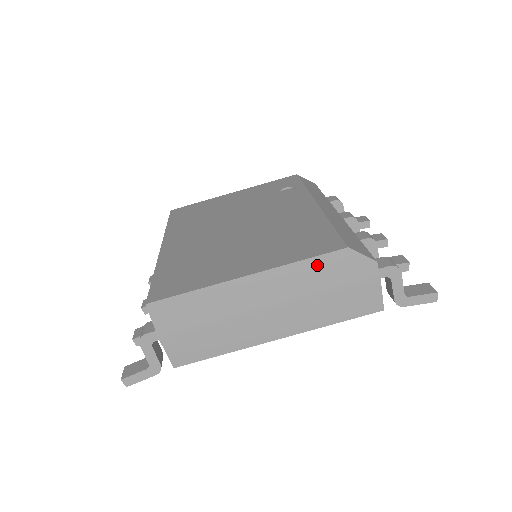
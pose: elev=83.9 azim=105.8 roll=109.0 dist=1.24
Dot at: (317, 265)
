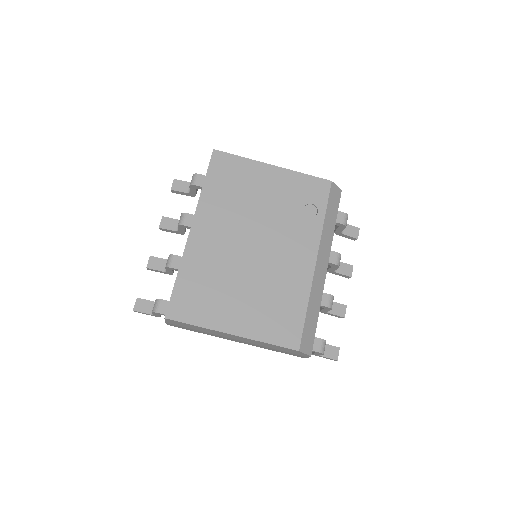
Dot at: (277, 346)
